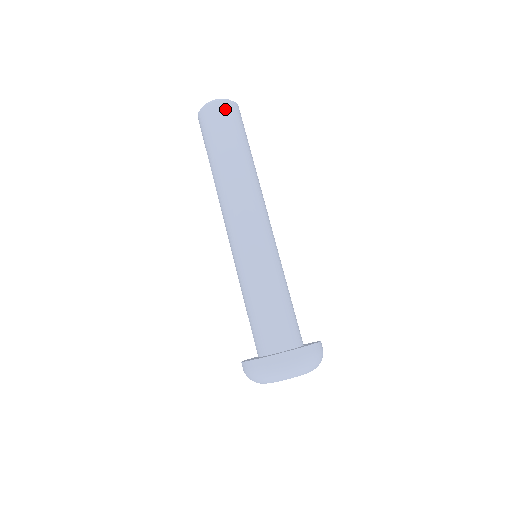
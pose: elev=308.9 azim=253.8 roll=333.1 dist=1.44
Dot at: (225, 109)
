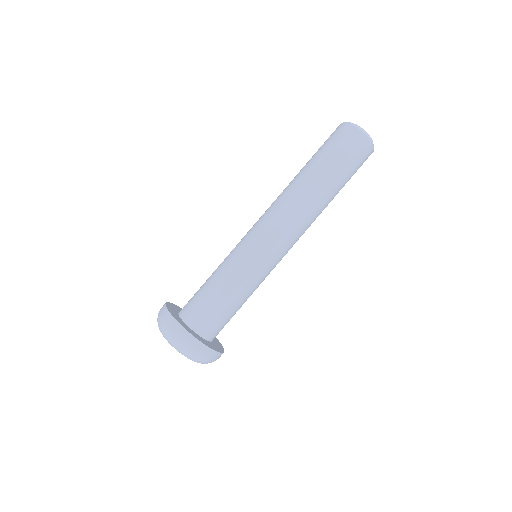
Dot at: (358, 142)
